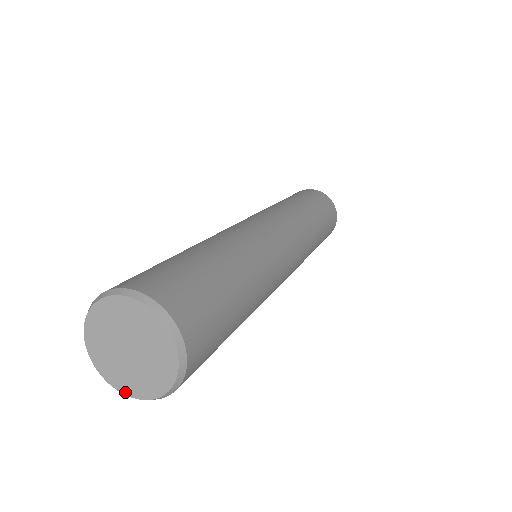
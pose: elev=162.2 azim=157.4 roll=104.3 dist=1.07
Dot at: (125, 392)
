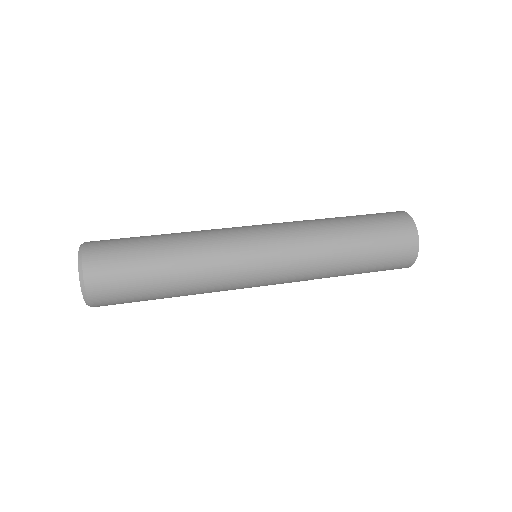
Dot at: occluded
